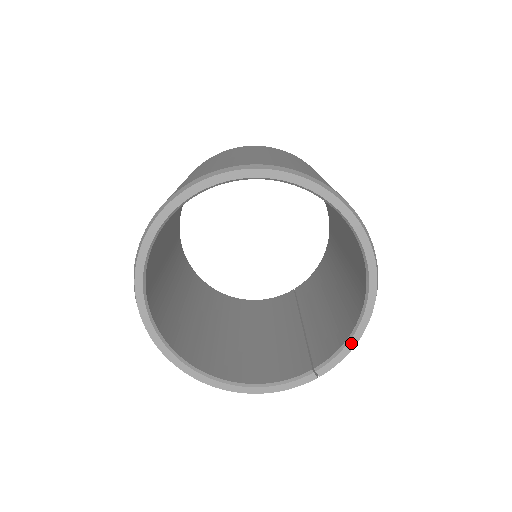
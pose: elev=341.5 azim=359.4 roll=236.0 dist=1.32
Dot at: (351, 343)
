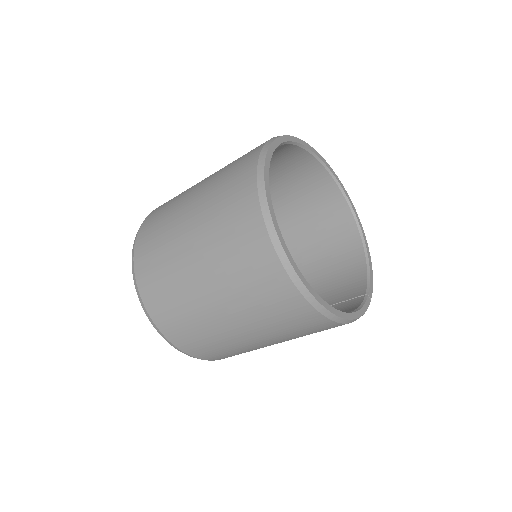
Dot at: (371, 270)
